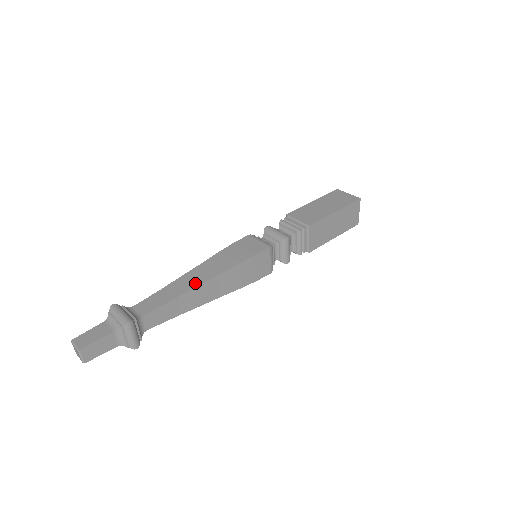
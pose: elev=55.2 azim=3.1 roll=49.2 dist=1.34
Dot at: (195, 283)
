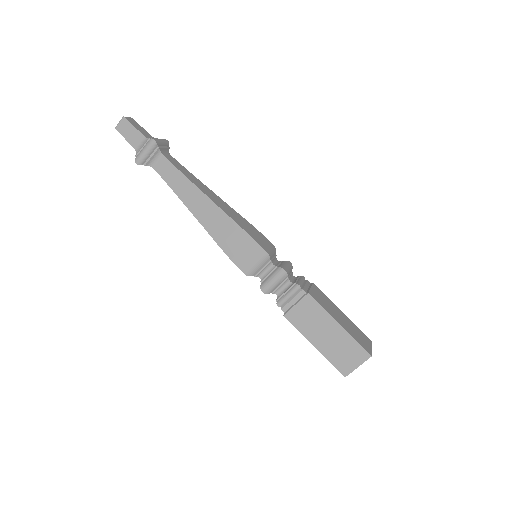
Dot at: (206, 193)
